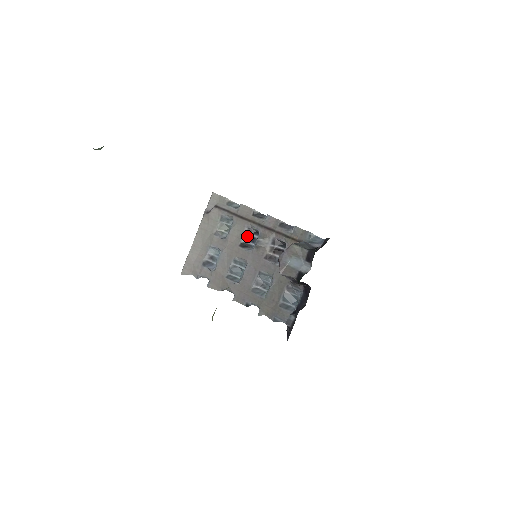
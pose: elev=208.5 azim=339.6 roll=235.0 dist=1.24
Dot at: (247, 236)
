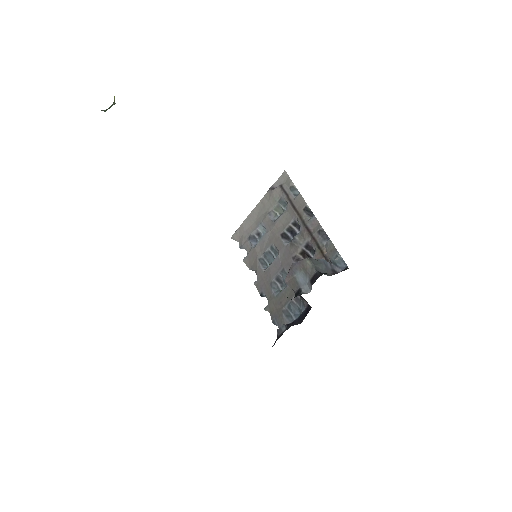
Dot at: (291, 228)
